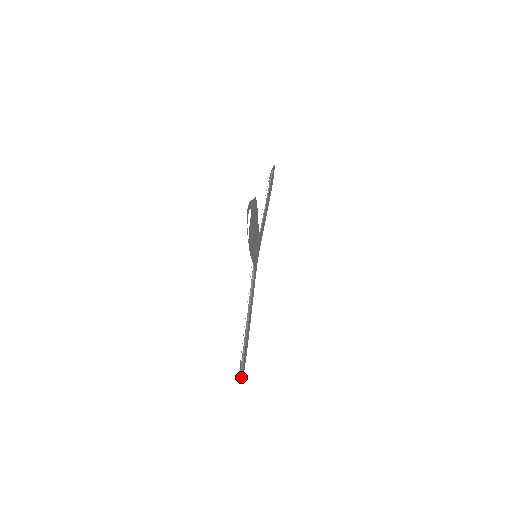
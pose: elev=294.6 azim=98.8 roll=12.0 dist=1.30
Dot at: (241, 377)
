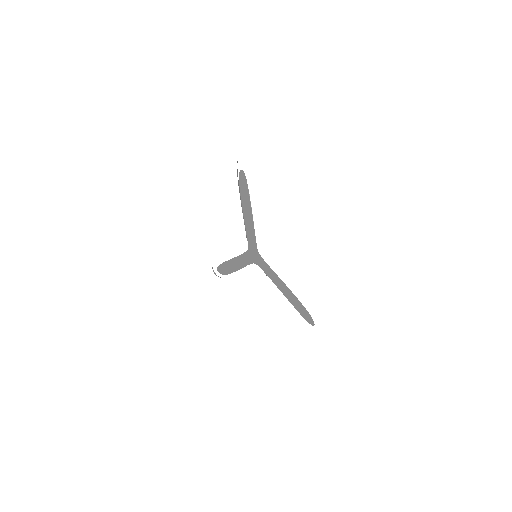
Dot at: occluded
